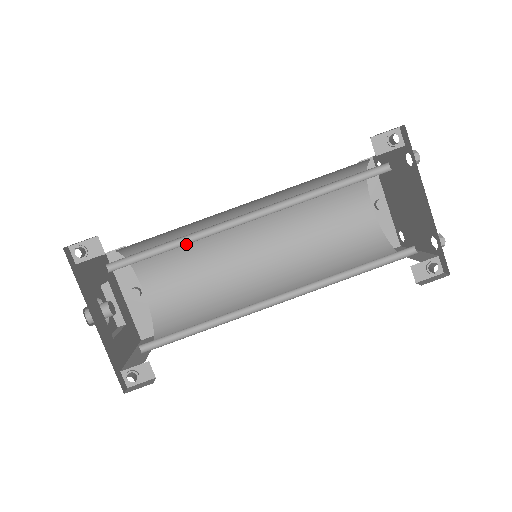
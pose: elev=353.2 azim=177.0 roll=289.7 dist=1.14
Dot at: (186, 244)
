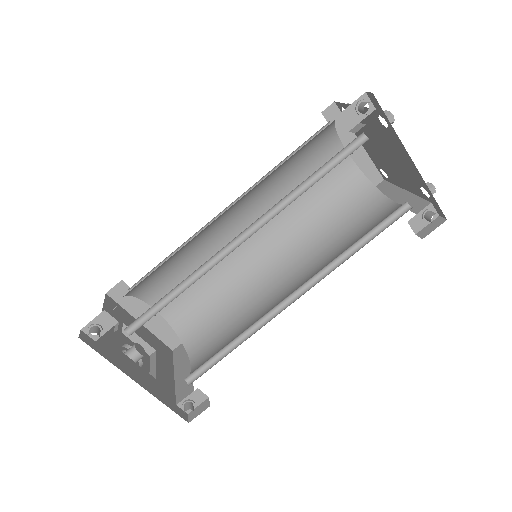
Dot at: (180, 259)
